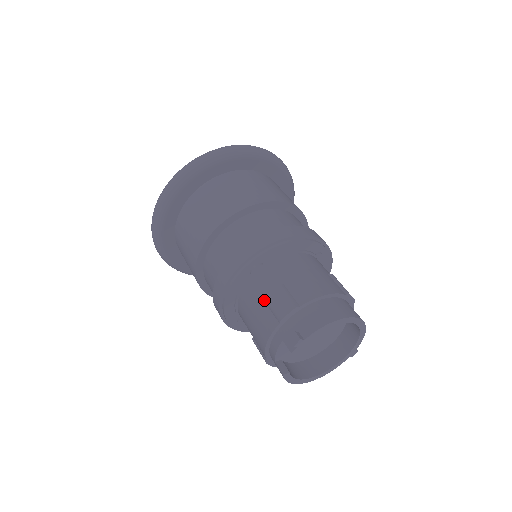
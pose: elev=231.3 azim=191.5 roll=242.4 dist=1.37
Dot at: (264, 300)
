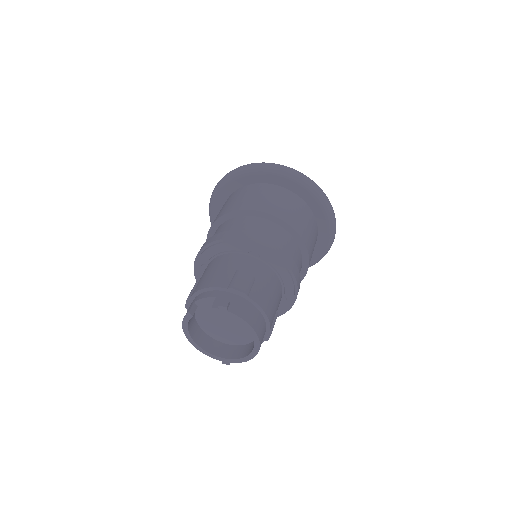
Dot at: (236, 270)
